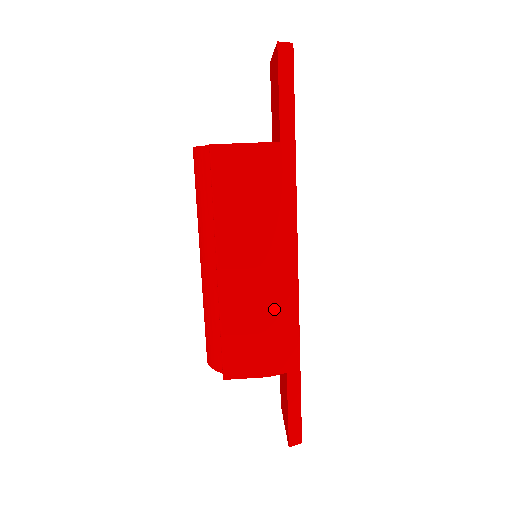
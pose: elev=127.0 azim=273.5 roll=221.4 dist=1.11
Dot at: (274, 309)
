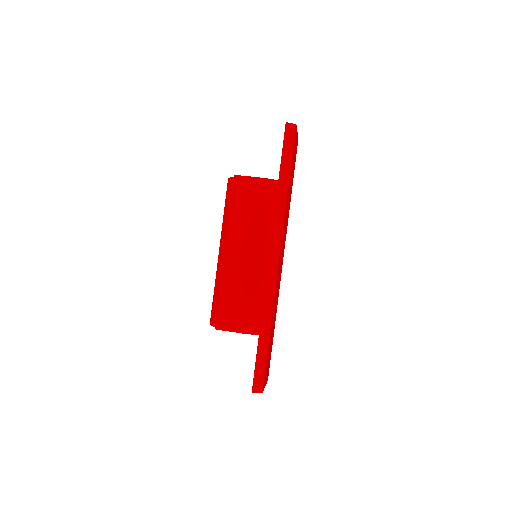
Dot at: (257, 287)
